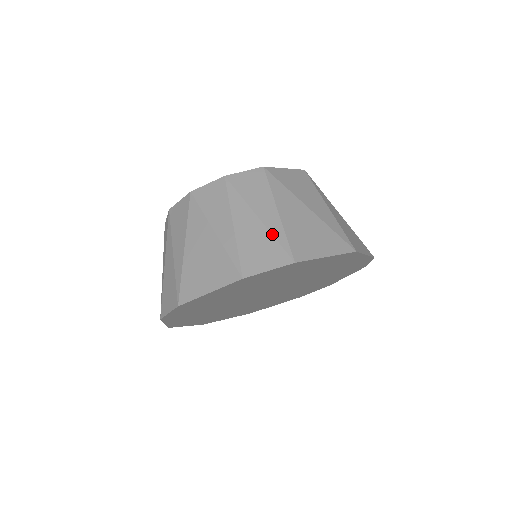
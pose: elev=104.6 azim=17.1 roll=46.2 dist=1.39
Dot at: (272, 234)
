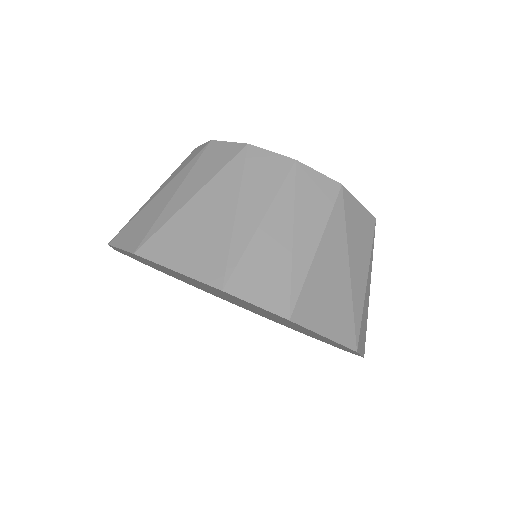
Dot at: (292, 267)
